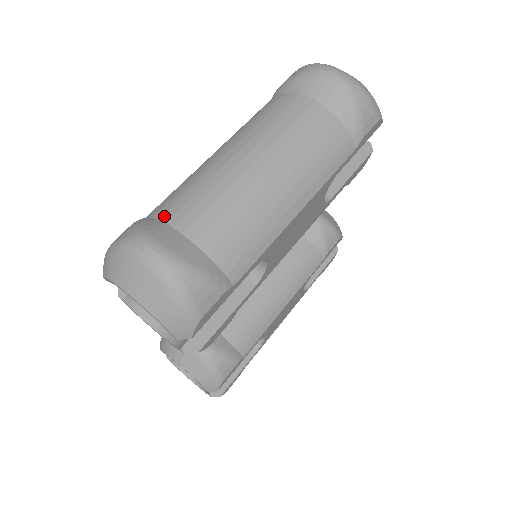
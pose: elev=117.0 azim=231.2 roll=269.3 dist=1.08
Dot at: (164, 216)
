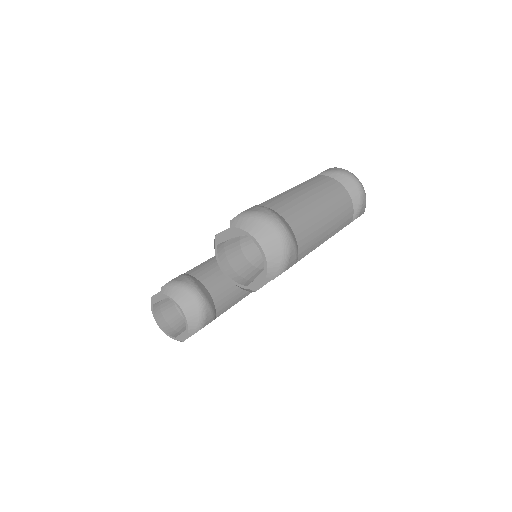
Dot at: (277, 210)
